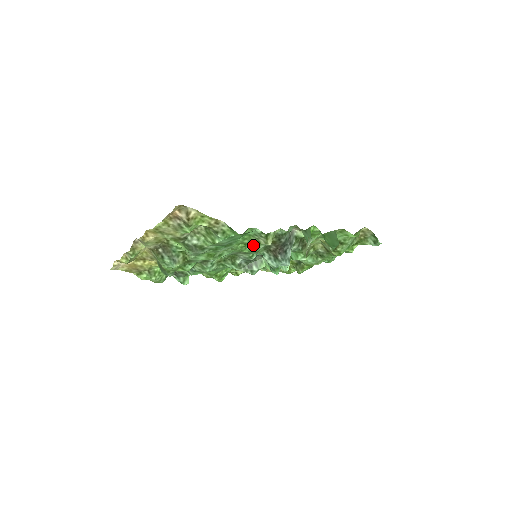
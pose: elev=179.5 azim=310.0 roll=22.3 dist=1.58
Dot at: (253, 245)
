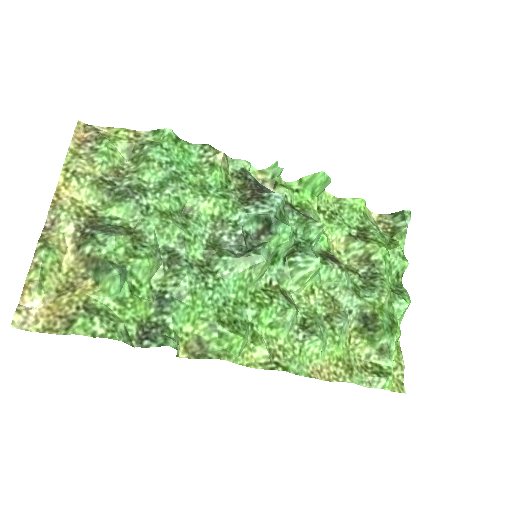
Dot at: (216, 190)
